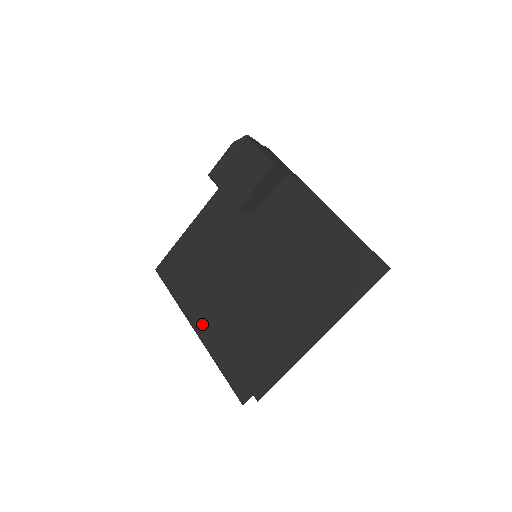
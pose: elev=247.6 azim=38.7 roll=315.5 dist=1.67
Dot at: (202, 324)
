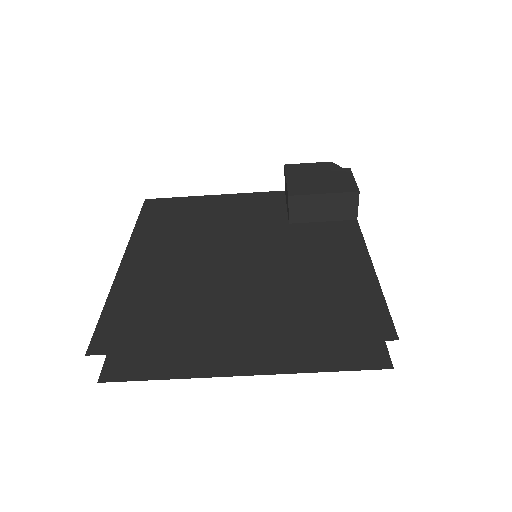
Dot at: (137, 260)
